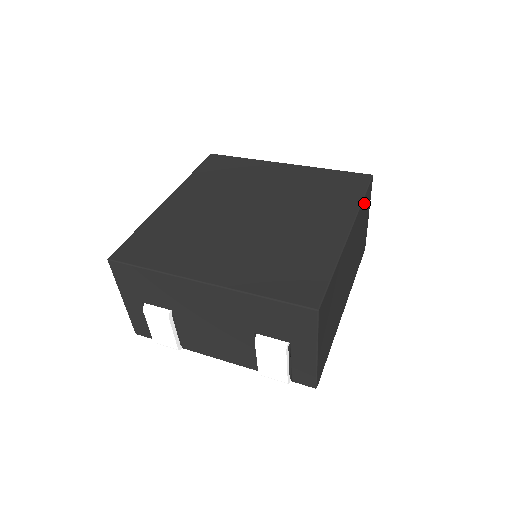
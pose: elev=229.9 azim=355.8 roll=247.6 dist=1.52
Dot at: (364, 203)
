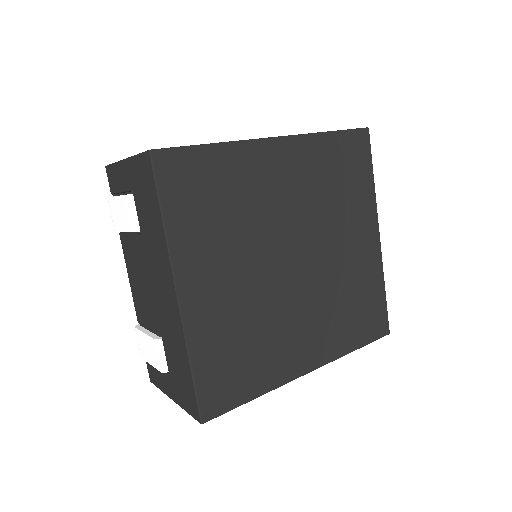
Dot at: occluded
